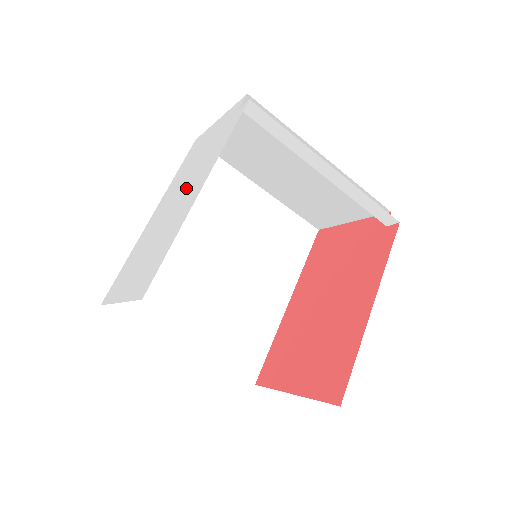
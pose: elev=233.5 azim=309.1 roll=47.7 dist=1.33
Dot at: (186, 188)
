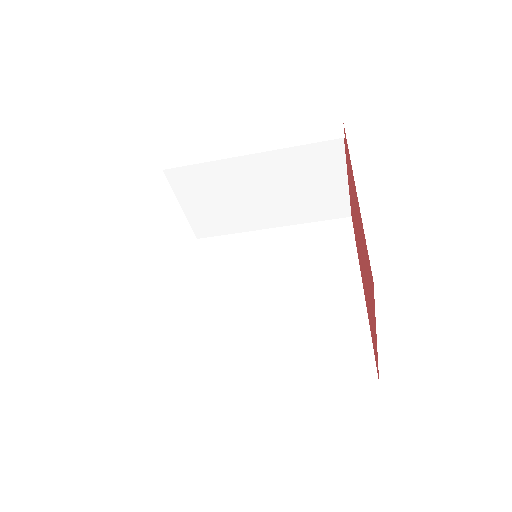
Dot at: occluded
